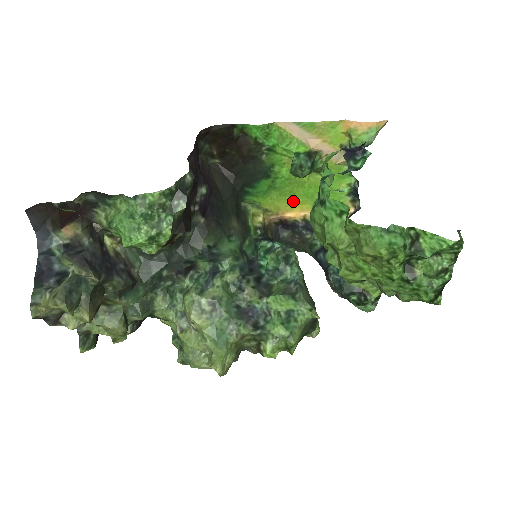
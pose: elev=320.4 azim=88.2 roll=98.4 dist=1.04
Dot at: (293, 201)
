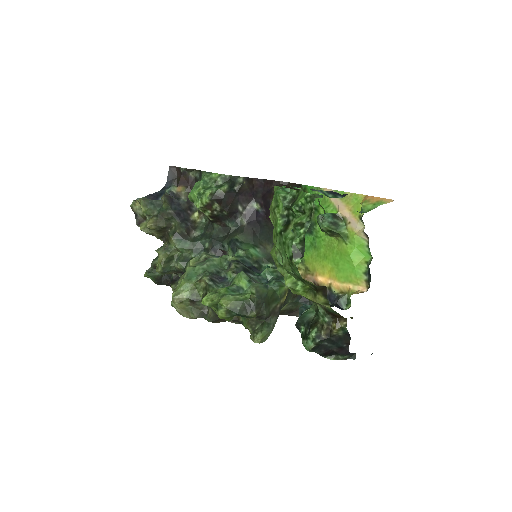
Dot at: (325, 265)
